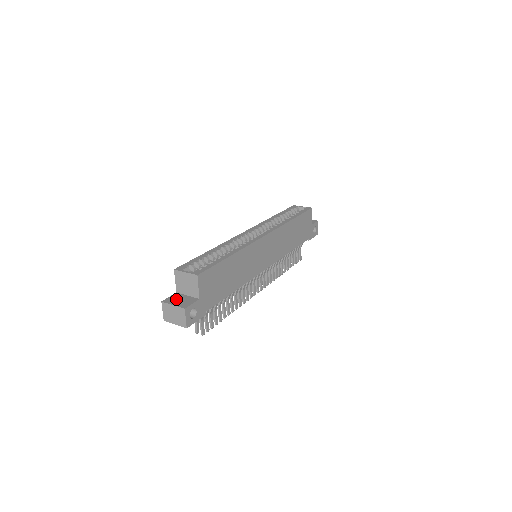
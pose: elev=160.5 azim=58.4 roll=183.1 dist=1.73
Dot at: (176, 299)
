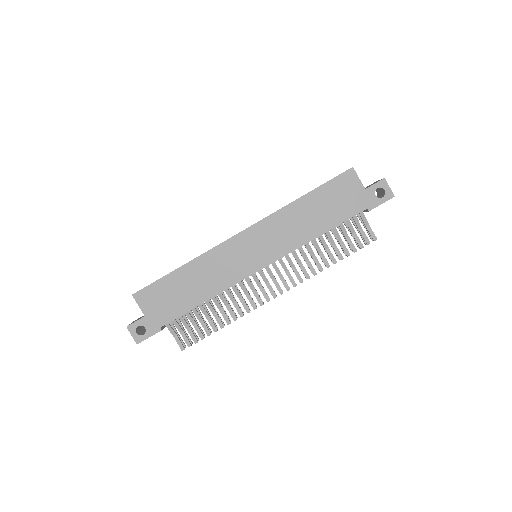
Dot at: occluded
